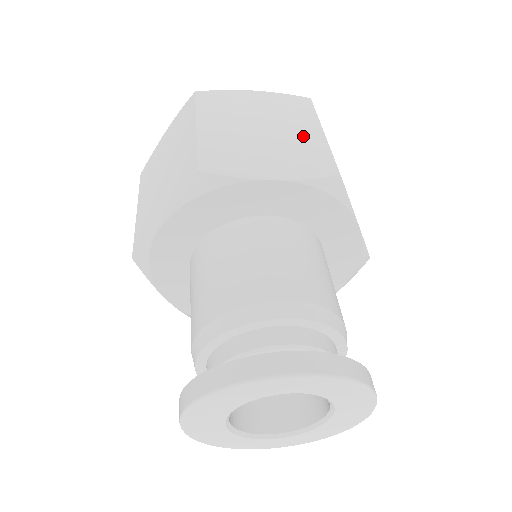
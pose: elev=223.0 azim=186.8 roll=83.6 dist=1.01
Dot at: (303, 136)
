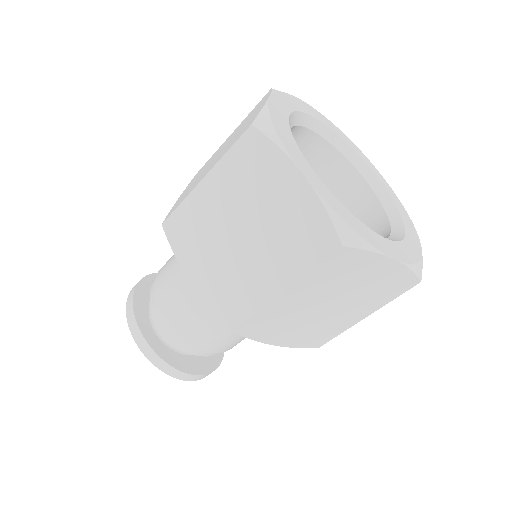
Dot at: (261, 276)
